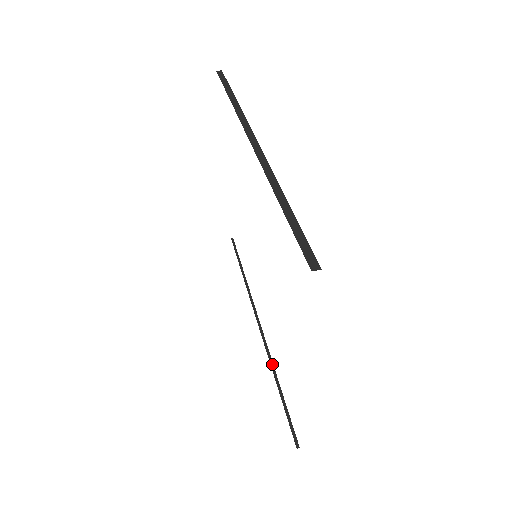
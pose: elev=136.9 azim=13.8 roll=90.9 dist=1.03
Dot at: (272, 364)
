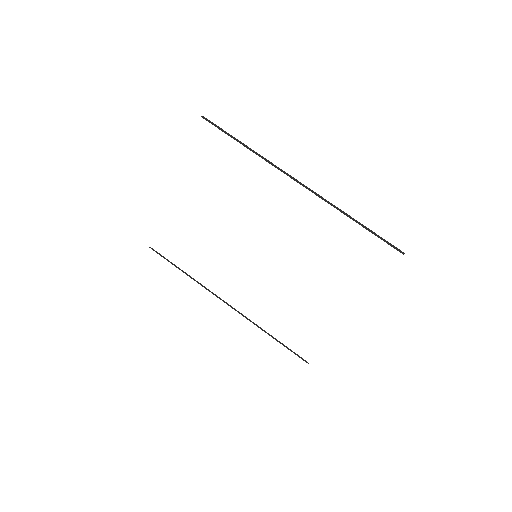
Dot at: (259, 327)
